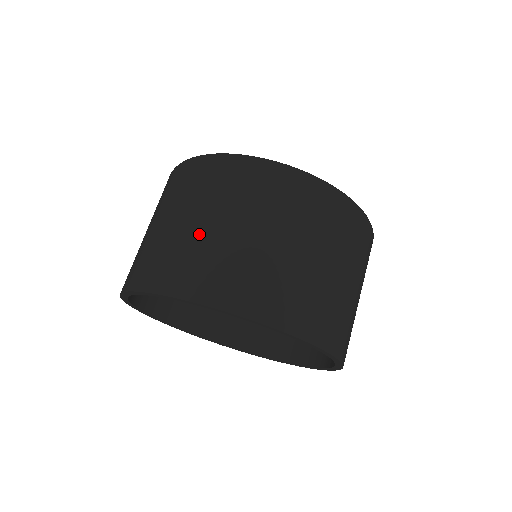
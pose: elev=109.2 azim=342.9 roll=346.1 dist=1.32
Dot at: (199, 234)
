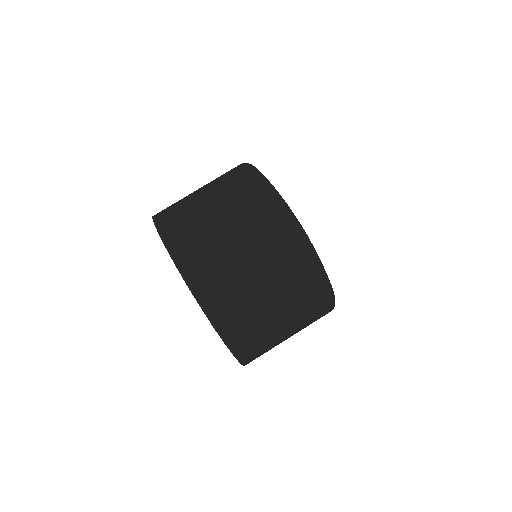
Dot at: (216, 232)
